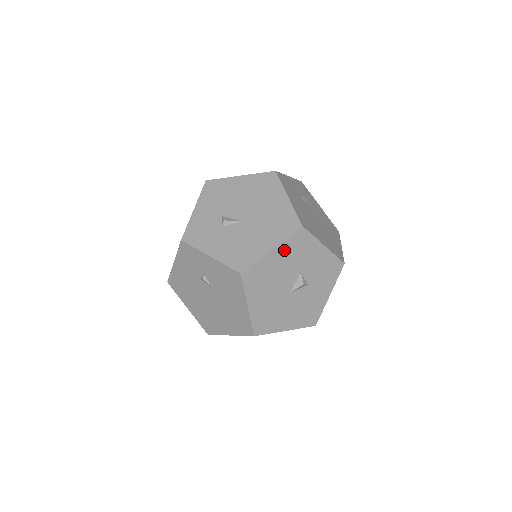
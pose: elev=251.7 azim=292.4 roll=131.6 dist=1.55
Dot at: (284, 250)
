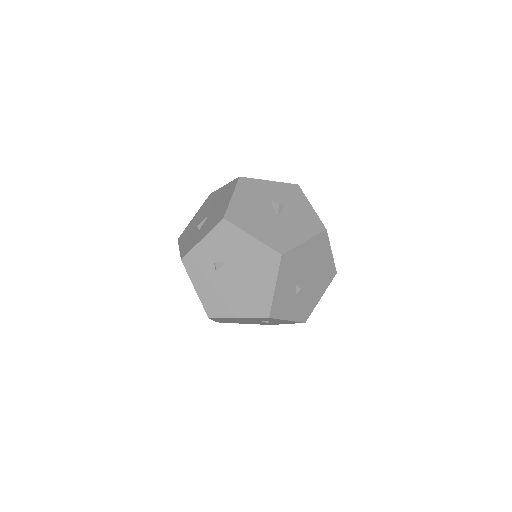
Dot at: (242, 194)
